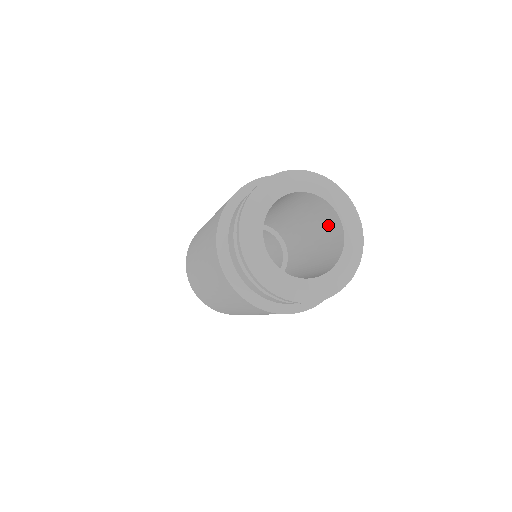
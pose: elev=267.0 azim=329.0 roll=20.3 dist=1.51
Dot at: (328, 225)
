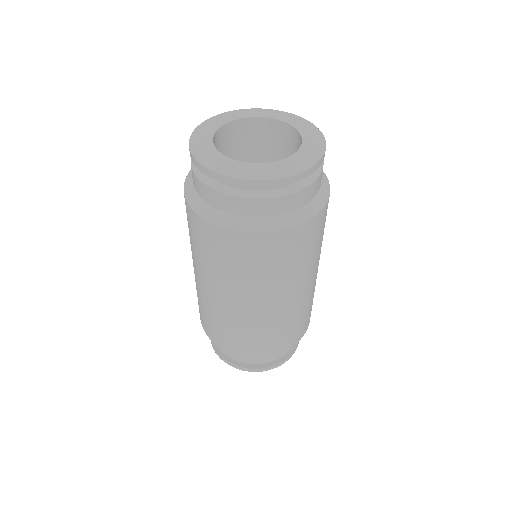
Dot at: (276, 143)
